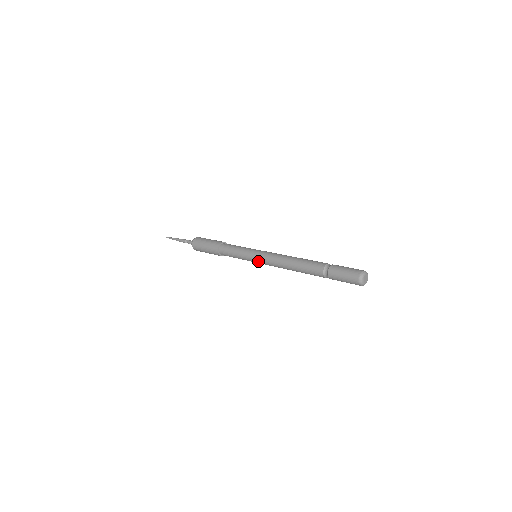
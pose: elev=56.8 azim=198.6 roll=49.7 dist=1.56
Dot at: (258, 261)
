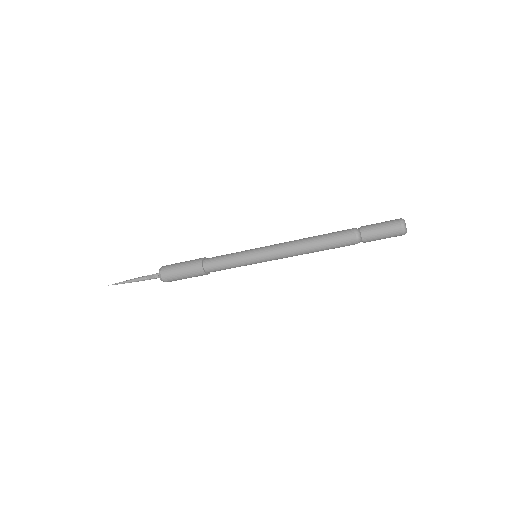
Dot at: (262, 252)
